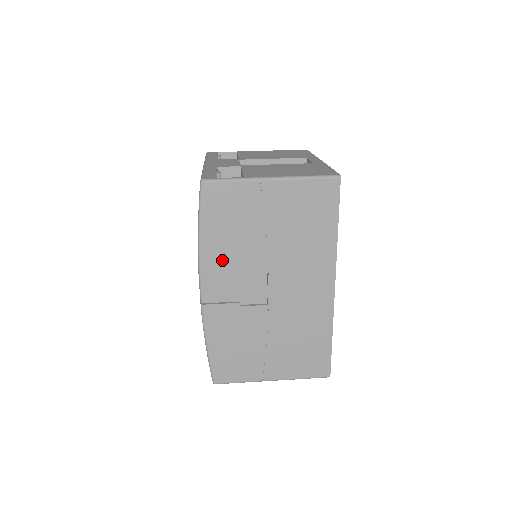
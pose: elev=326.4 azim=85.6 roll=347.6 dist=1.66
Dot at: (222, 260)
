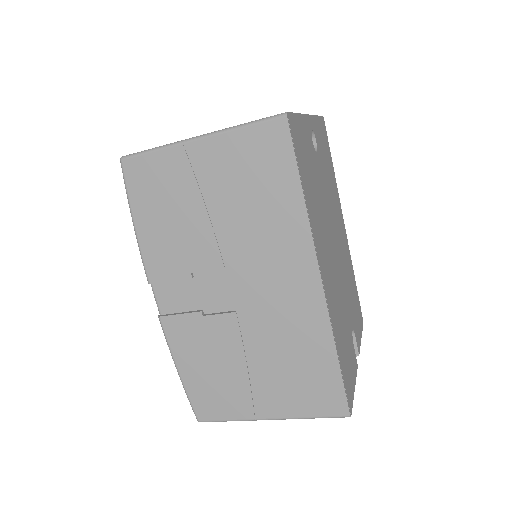
Dot at: (167, 256)
